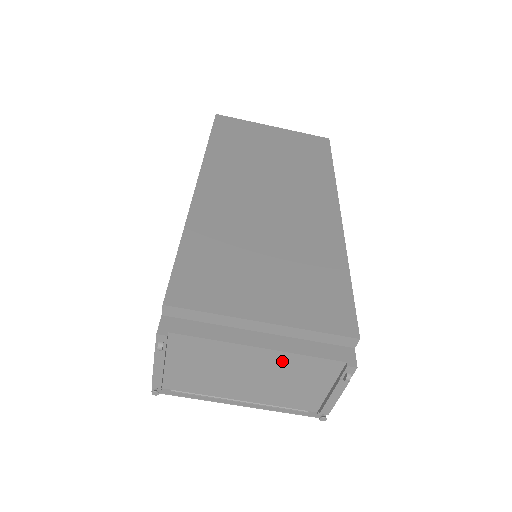
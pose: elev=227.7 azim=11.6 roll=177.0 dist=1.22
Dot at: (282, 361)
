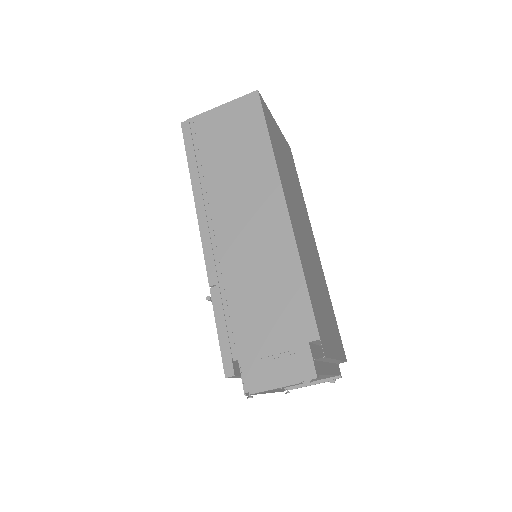
Dot at: (324, 377)
